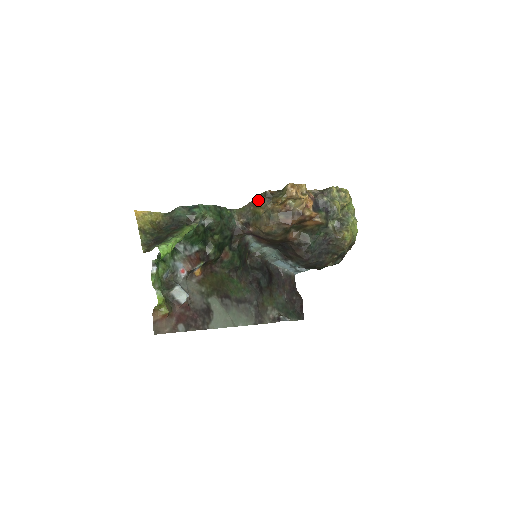
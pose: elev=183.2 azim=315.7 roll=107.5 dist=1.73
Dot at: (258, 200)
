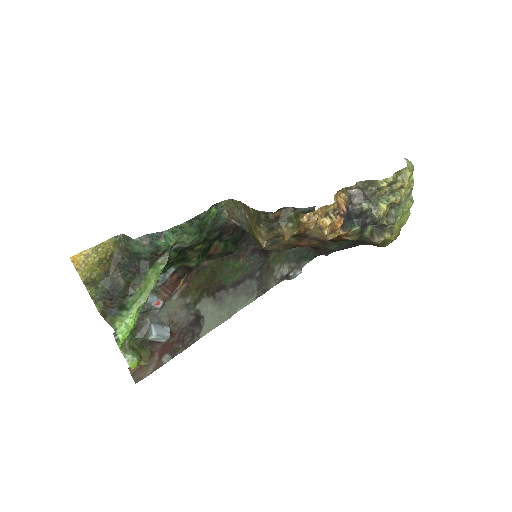
Dot at: (256, 218)
